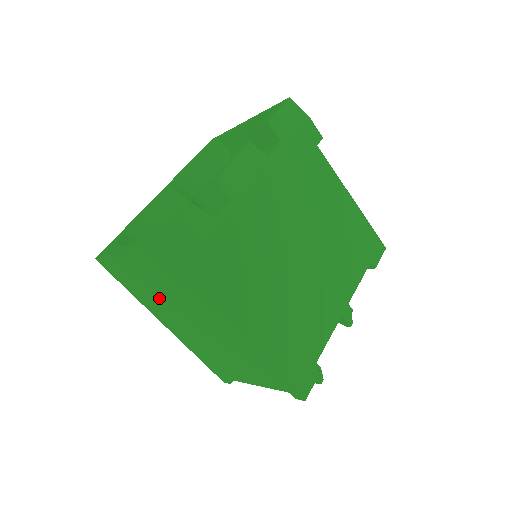
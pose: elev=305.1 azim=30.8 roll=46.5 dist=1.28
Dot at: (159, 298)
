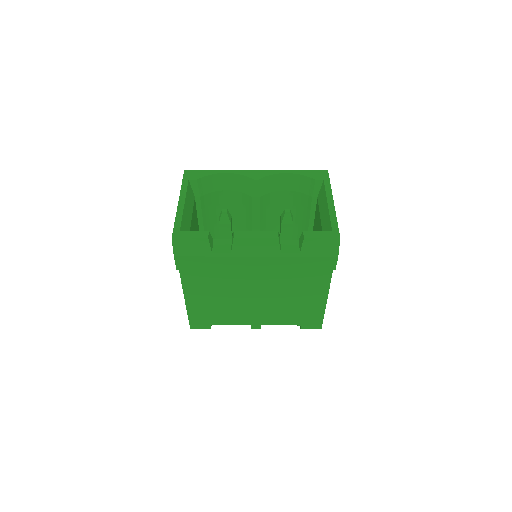
Dot at: occluded
